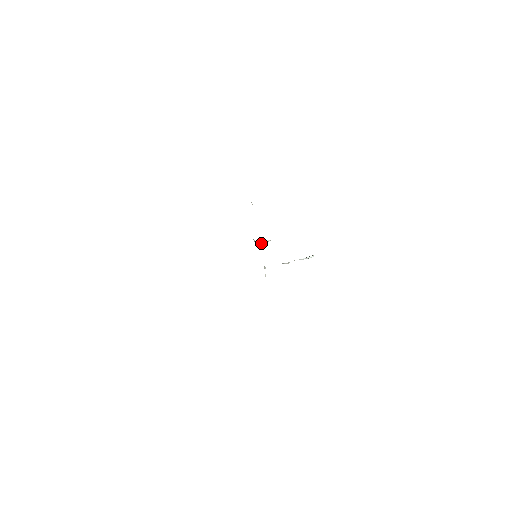
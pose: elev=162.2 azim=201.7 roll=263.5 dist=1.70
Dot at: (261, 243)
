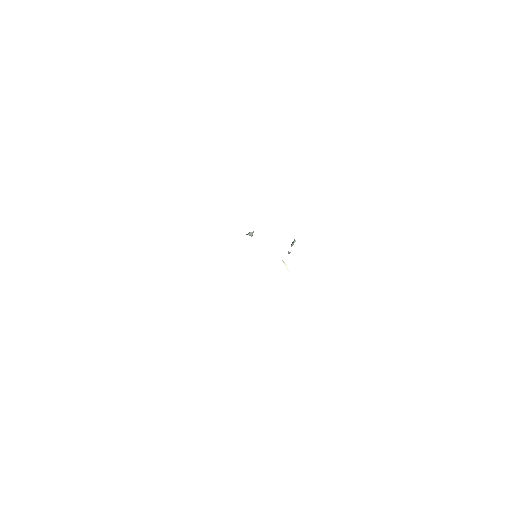
Dot at: occluded
